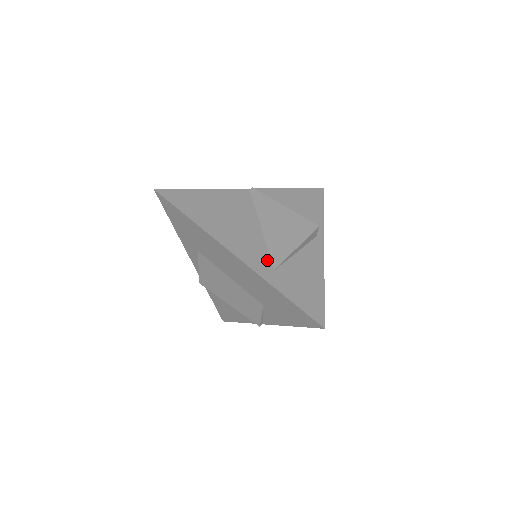
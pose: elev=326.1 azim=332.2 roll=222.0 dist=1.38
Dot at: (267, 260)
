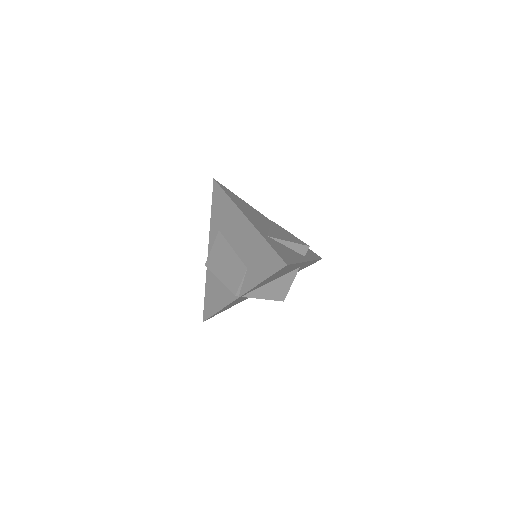
Dot at: (265, 232)
